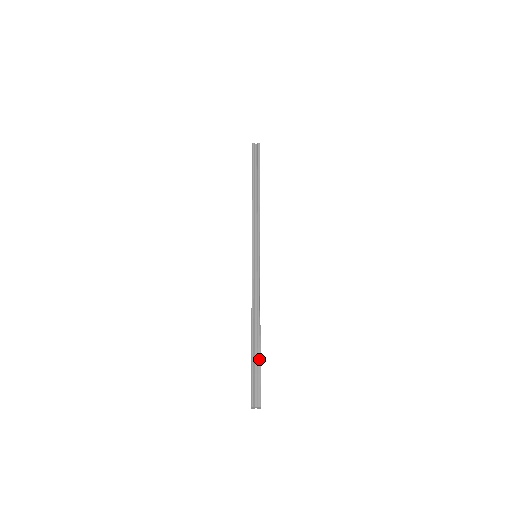
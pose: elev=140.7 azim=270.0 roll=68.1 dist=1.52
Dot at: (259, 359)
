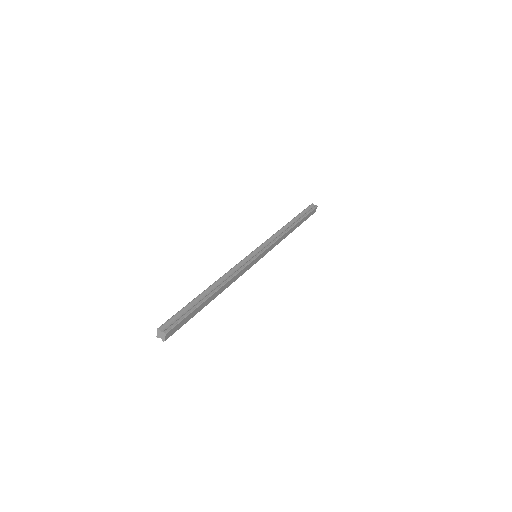
Dot at: (196, 306)
